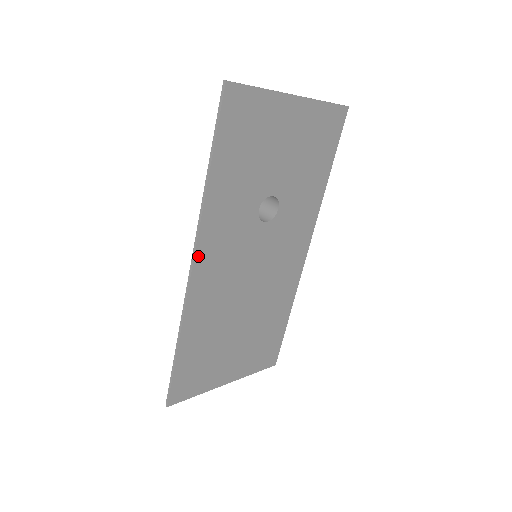
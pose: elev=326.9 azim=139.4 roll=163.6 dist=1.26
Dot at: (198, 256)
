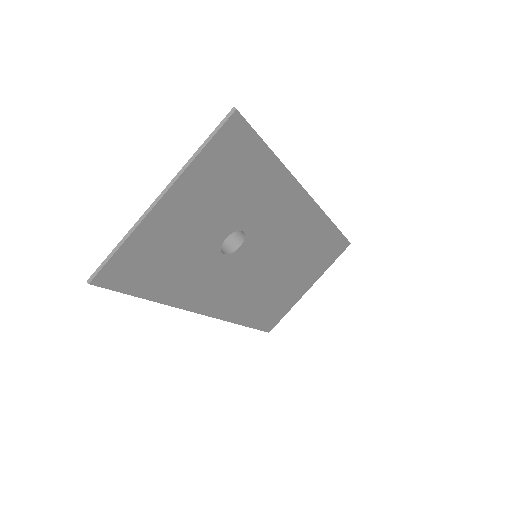
Dot at: (203, 311)
